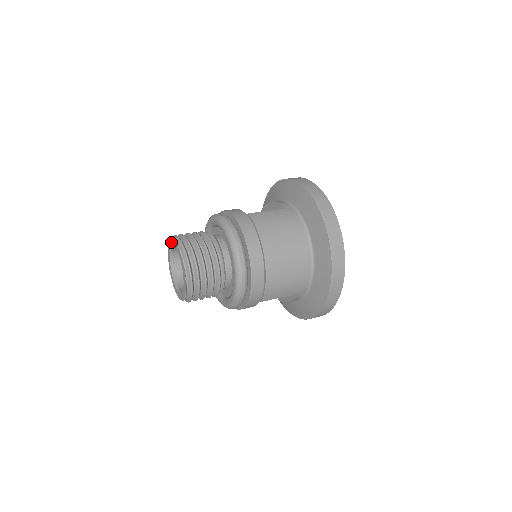
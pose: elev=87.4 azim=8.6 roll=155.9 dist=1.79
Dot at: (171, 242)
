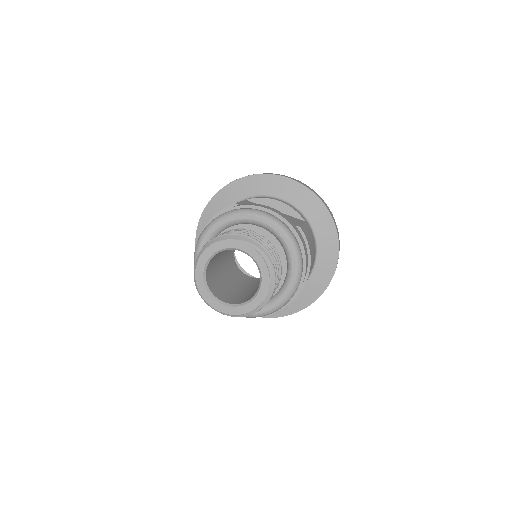
Dot at: (240, 244)
